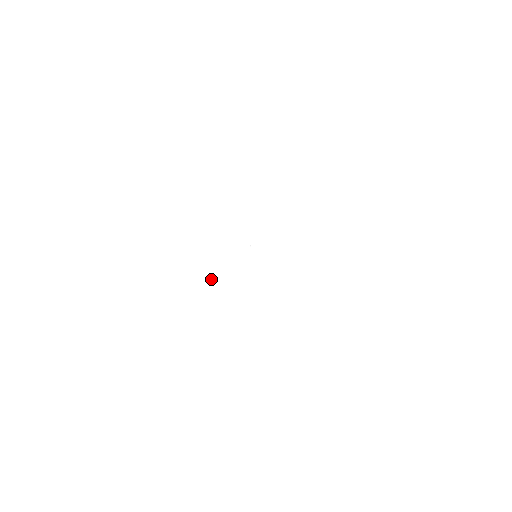
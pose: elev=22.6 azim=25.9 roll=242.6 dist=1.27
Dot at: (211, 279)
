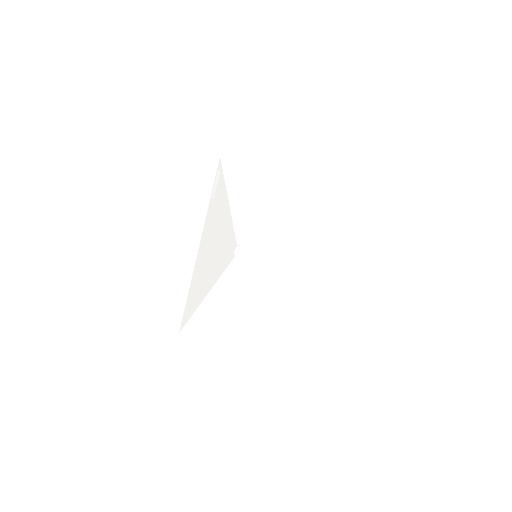
Dot at: (237, 301)
